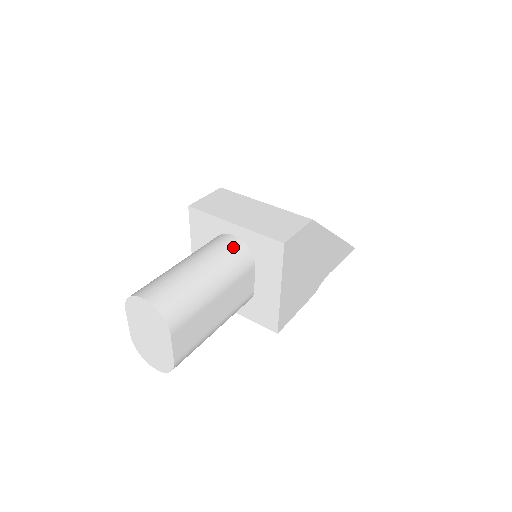
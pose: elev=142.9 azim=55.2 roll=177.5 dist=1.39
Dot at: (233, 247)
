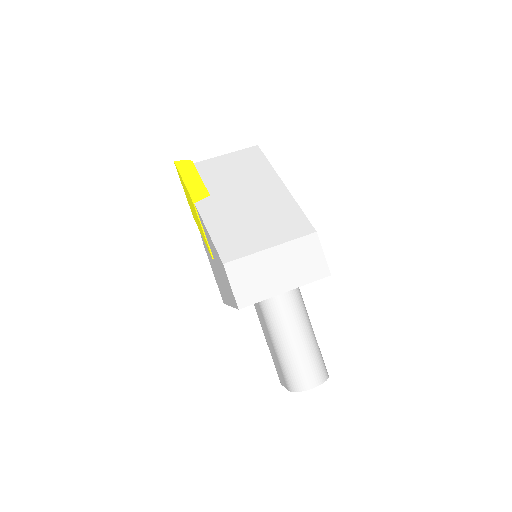
Dot at: (294, 300)
